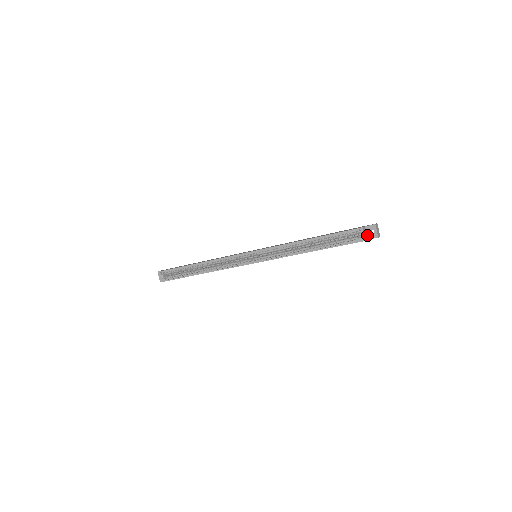
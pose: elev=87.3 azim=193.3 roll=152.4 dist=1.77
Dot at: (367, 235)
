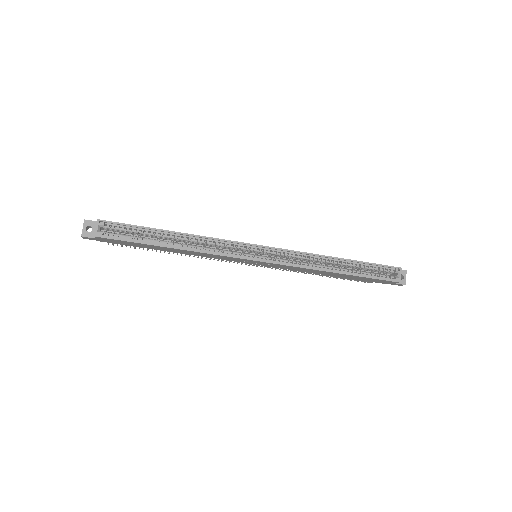
Dot at: occluded
